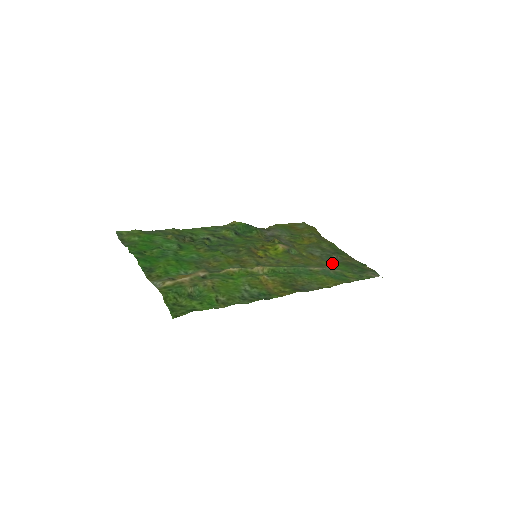
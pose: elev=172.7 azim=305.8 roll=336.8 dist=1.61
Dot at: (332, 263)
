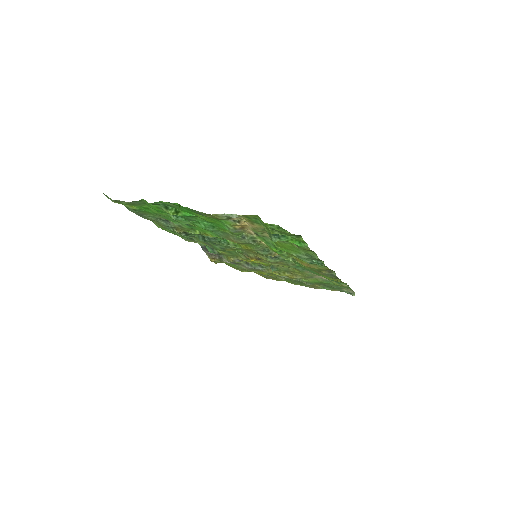
Dot at: (309, 282)
